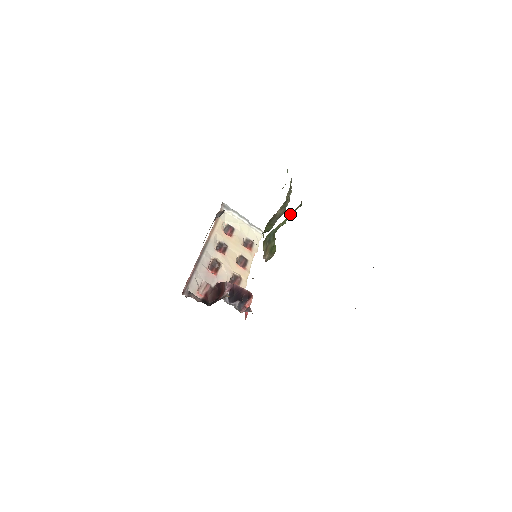
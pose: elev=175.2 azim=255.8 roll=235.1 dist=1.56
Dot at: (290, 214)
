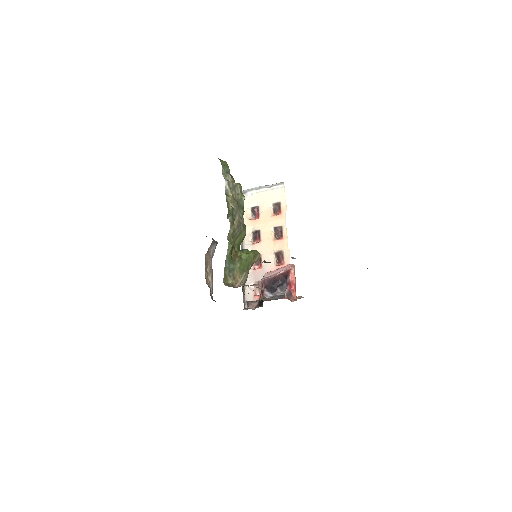
Dot at: (229, 236)
